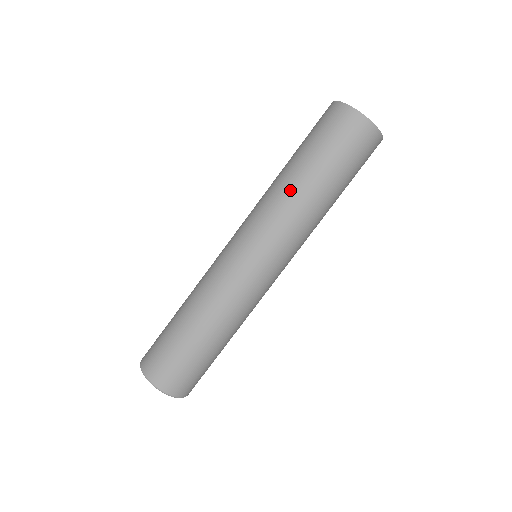
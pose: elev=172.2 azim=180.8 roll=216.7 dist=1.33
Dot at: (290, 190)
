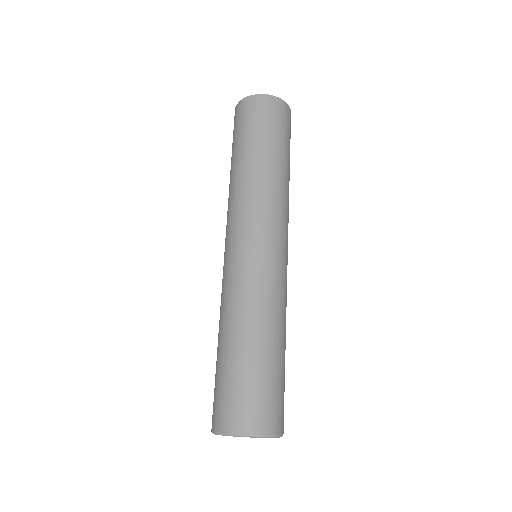
Dot at: (260, 175)
